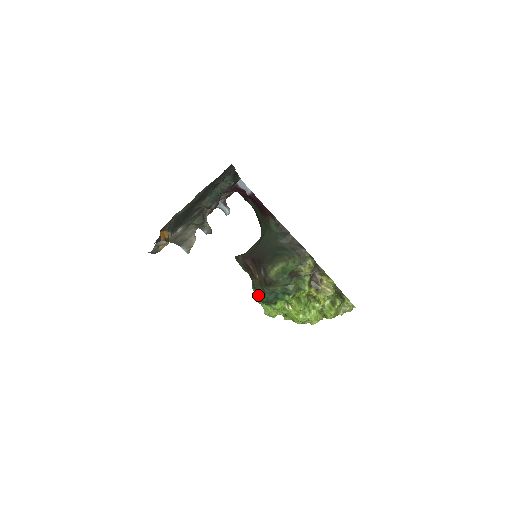
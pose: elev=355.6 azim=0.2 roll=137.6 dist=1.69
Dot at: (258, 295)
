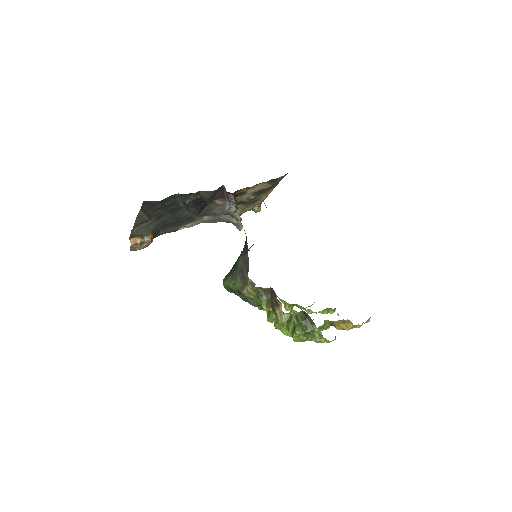
Dot at: occluded
